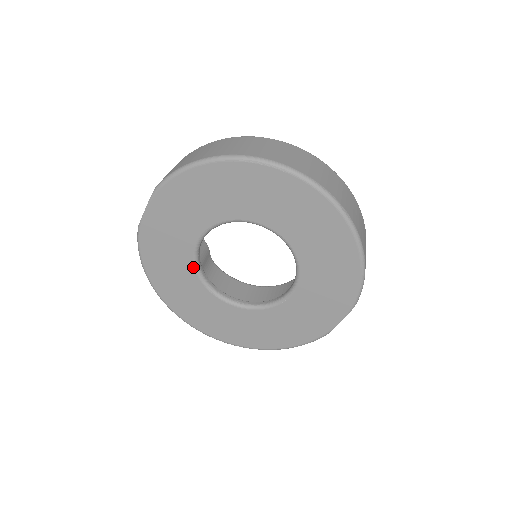
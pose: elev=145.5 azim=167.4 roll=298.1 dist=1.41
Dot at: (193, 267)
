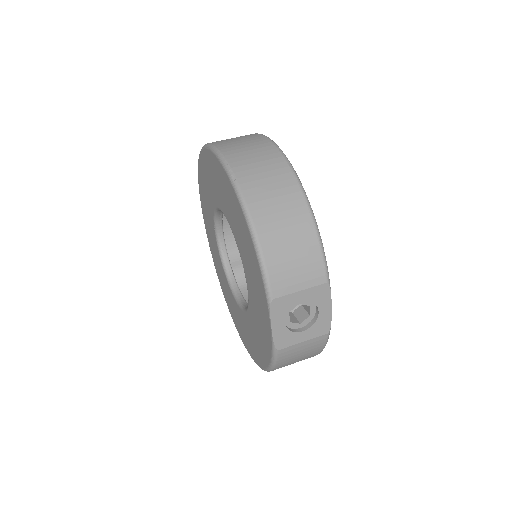
Dot at: (222, 266)
